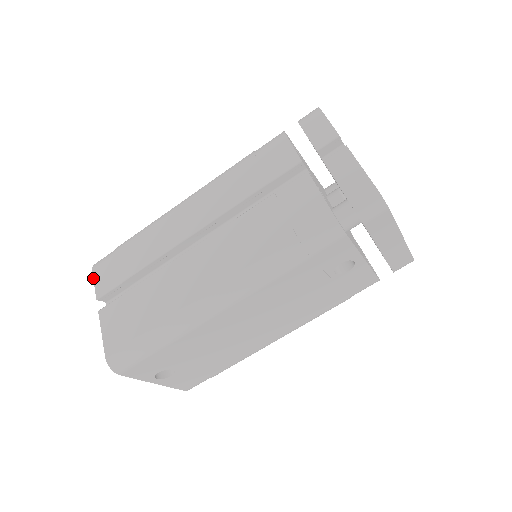
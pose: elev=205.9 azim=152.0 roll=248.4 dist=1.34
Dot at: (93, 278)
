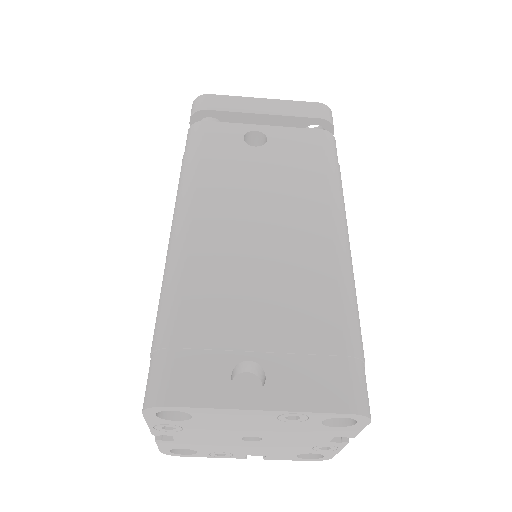
Dot at: (158, 448)
